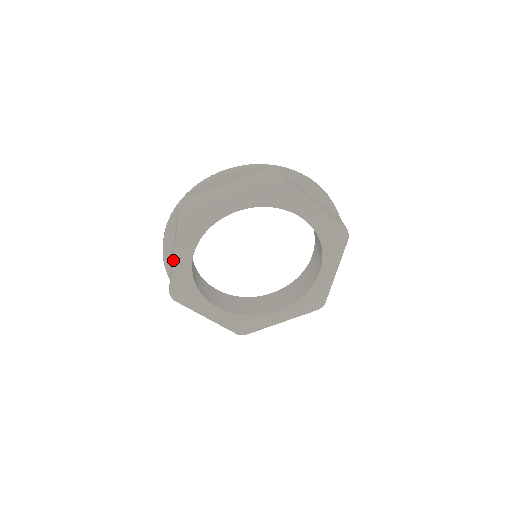
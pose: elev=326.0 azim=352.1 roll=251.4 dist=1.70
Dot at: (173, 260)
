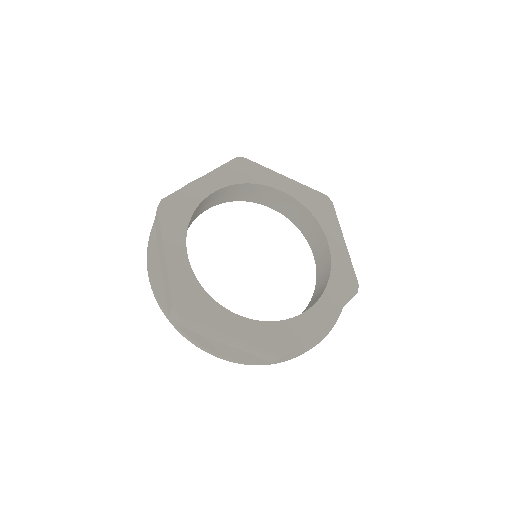
Dot at: (198, 179)
